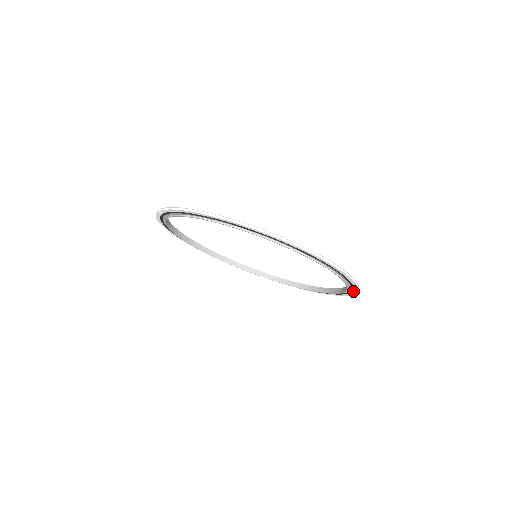
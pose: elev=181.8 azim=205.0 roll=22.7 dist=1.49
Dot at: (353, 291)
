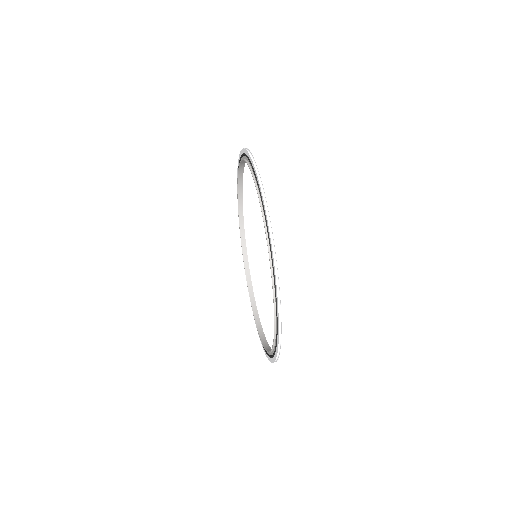
Dot at: (278, 328)
